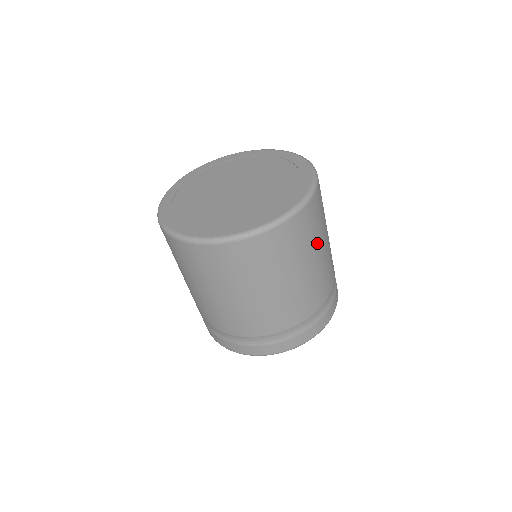
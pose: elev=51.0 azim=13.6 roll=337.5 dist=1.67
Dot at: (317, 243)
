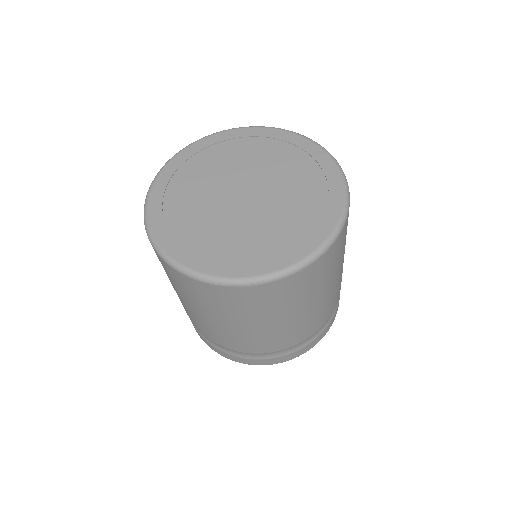
Dot at: (333, 274)
